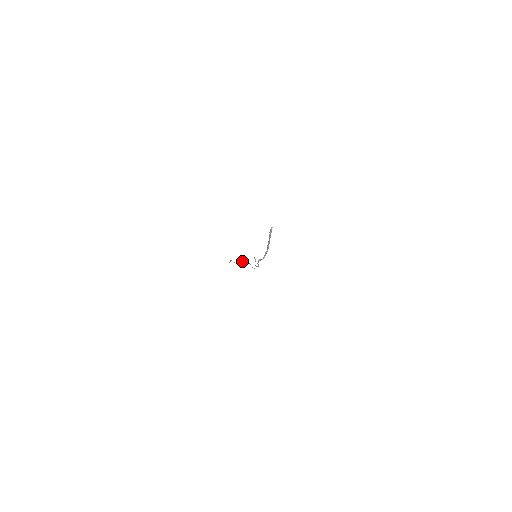
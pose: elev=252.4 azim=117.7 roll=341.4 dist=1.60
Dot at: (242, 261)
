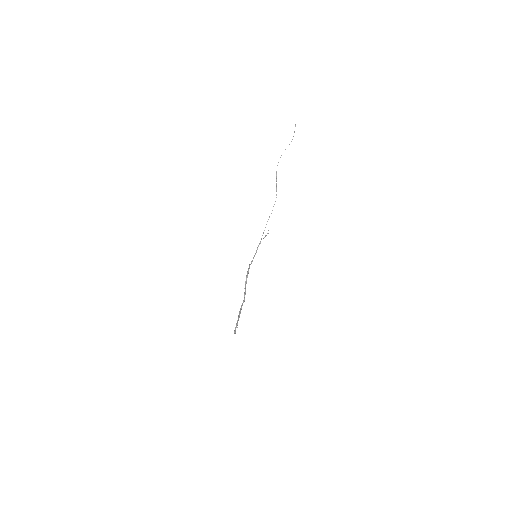
Dot at: (276, 191)
